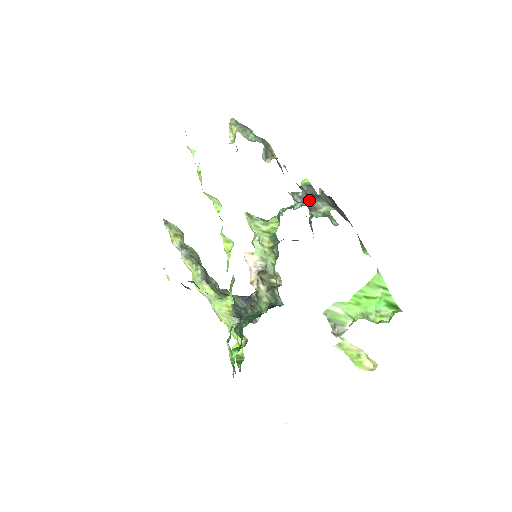
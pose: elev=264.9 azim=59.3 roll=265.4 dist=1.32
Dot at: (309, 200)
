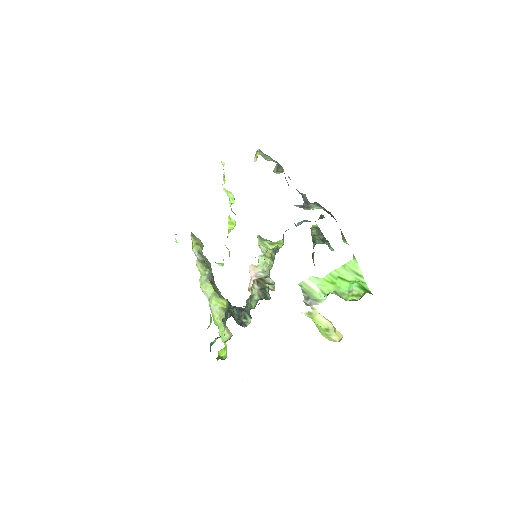
Dot at: (304, 201)
